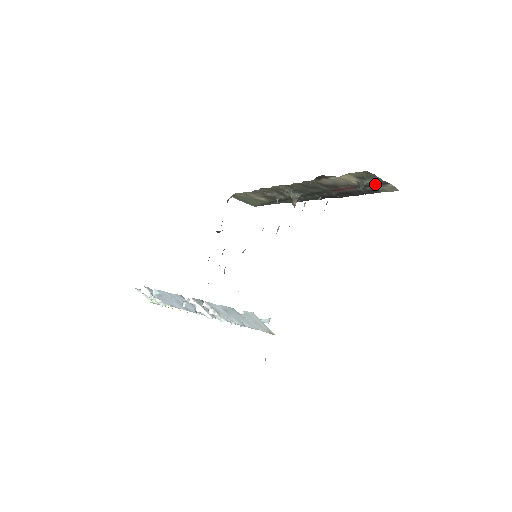
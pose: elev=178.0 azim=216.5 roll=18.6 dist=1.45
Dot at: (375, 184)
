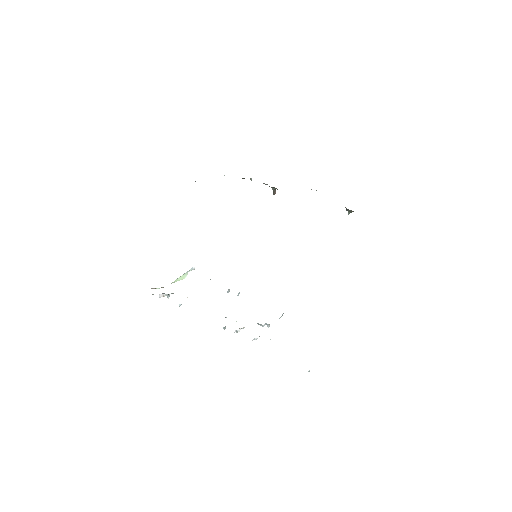
Dot at: occluded
